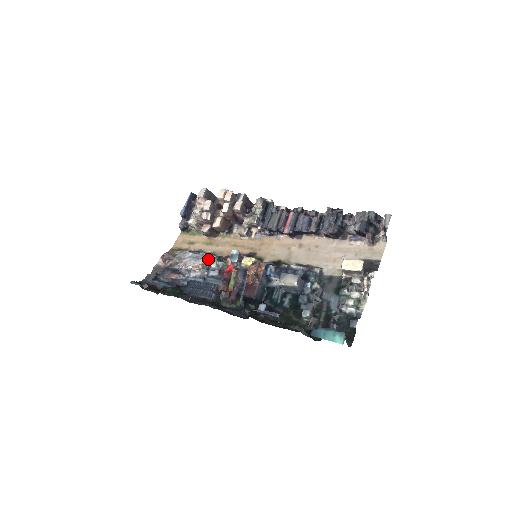
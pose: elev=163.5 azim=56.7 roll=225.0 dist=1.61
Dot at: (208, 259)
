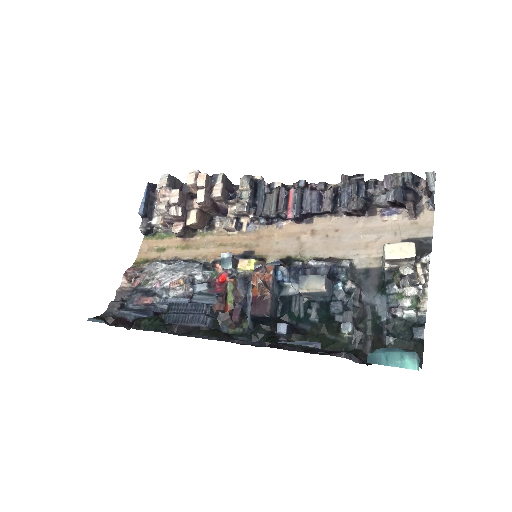
Dot at: (190, 269)
